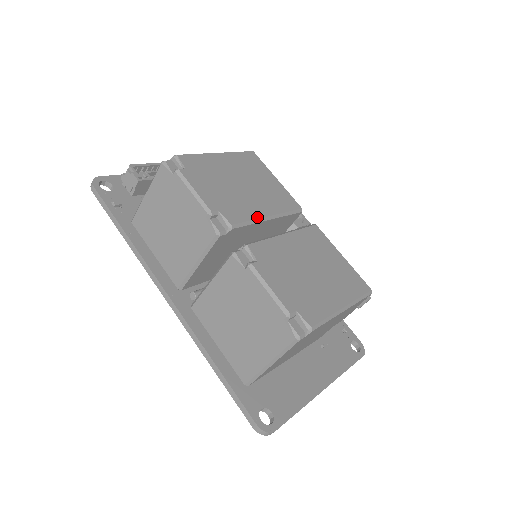
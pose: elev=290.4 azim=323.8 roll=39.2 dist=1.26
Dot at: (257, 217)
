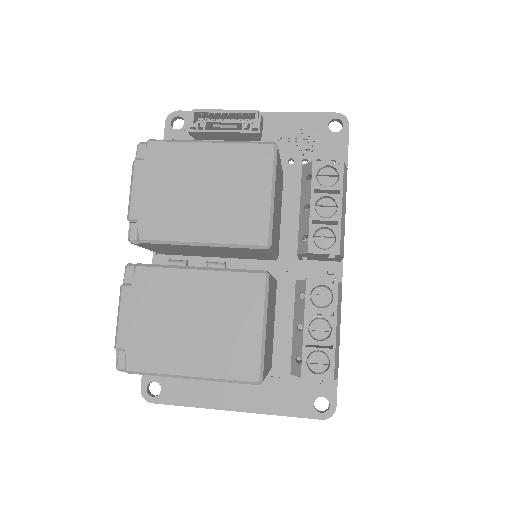
Dot at: (181, 239)
